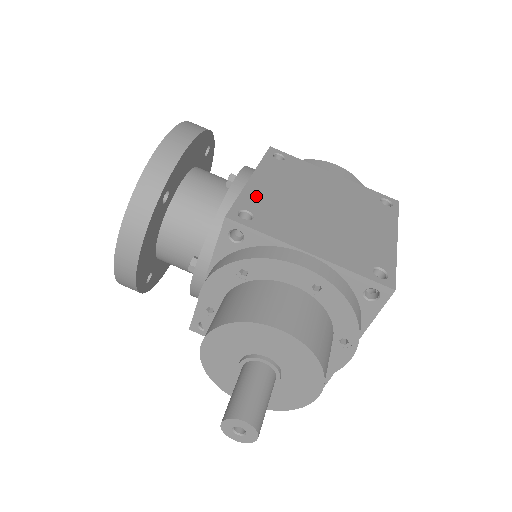
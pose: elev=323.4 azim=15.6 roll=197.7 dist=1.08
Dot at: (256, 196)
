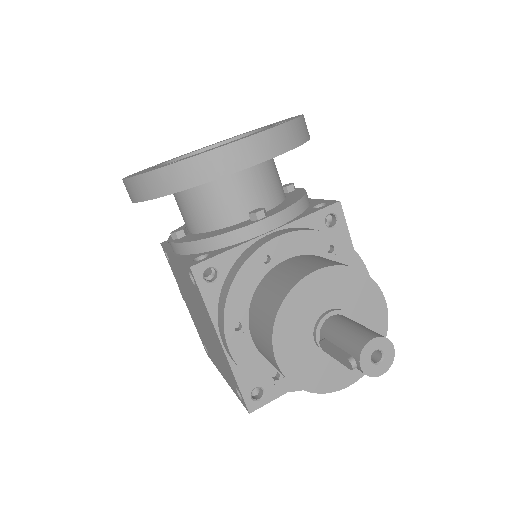
Dot at: occluded
